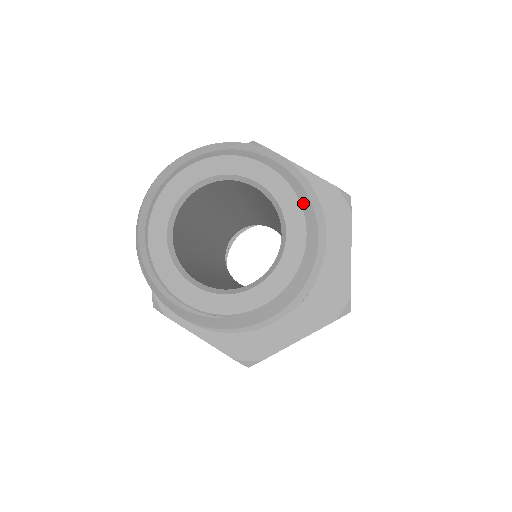
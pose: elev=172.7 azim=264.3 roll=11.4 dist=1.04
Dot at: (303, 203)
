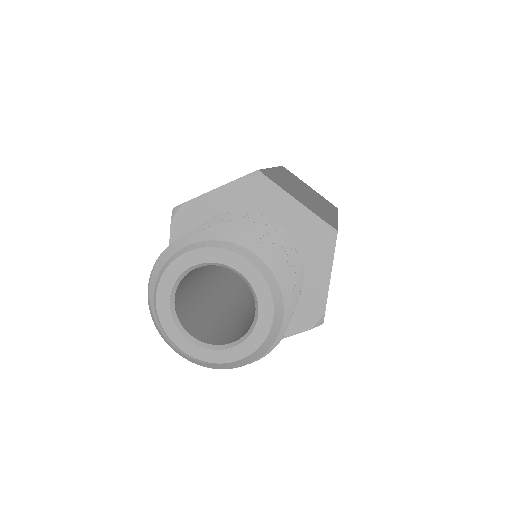
Dot at: (274, 293)
